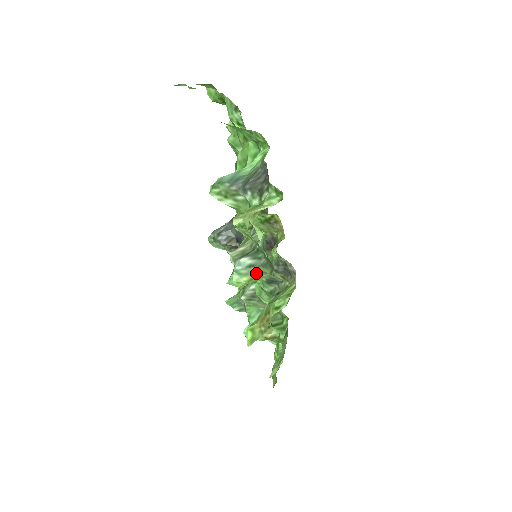
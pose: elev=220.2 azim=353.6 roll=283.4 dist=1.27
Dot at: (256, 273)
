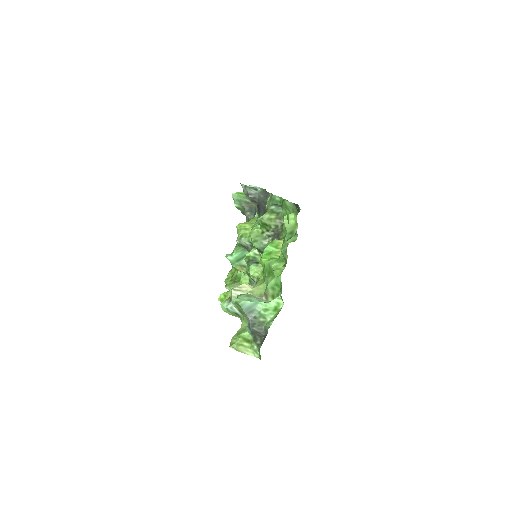
Dot at: occluded
